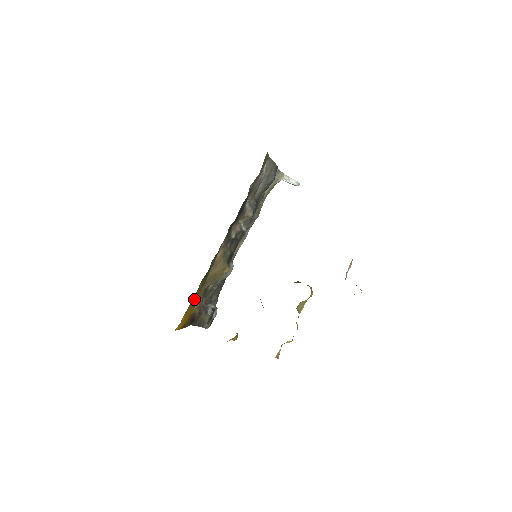
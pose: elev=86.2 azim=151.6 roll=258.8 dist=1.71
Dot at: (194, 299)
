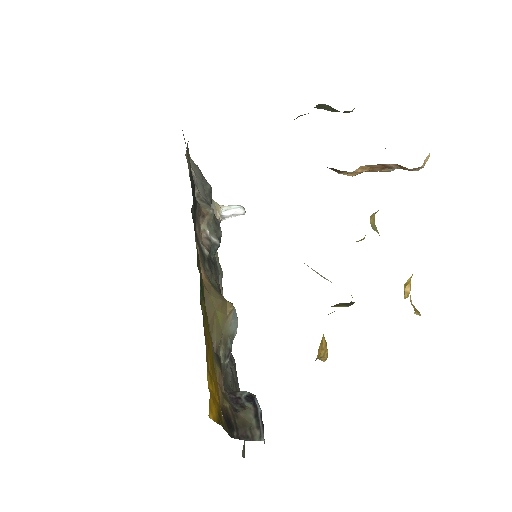
Dot at: (207, 343)
